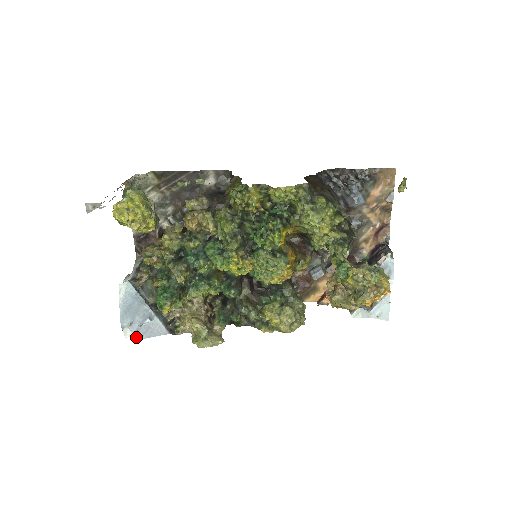
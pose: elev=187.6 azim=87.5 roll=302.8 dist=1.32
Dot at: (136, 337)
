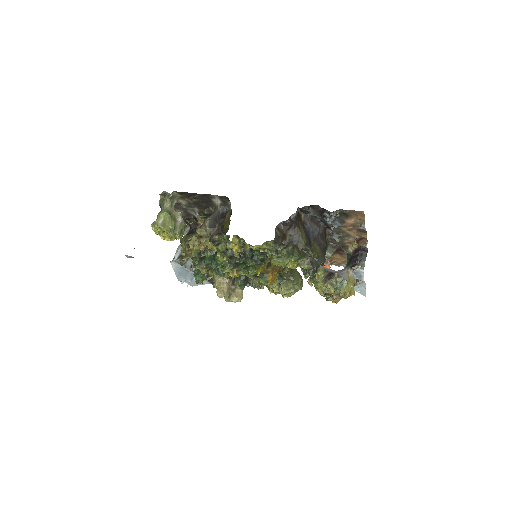
Dot at: (190, 285)
